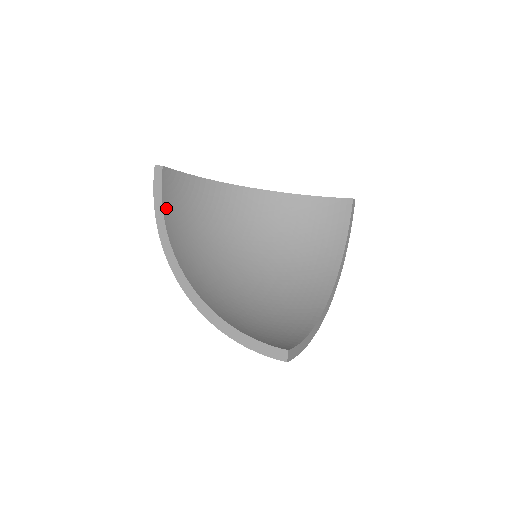
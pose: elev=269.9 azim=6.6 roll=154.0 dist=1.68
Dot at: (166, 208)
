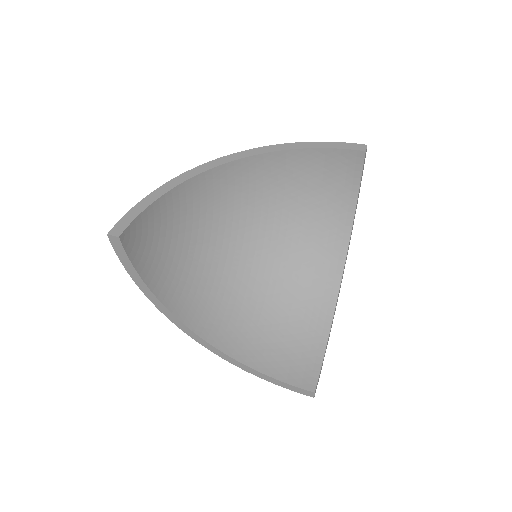
Dot at: (142, 270)
